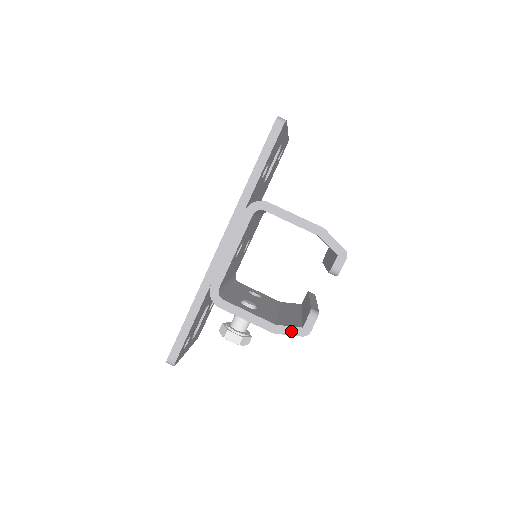
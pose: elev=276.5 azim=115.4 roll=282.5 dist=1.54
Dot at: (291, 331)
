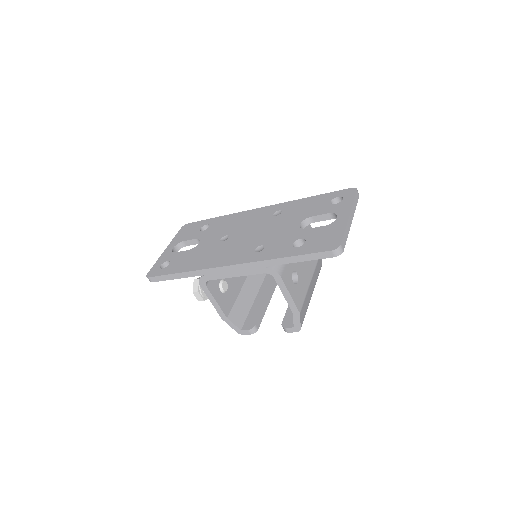
Dot at: (233, 326)
